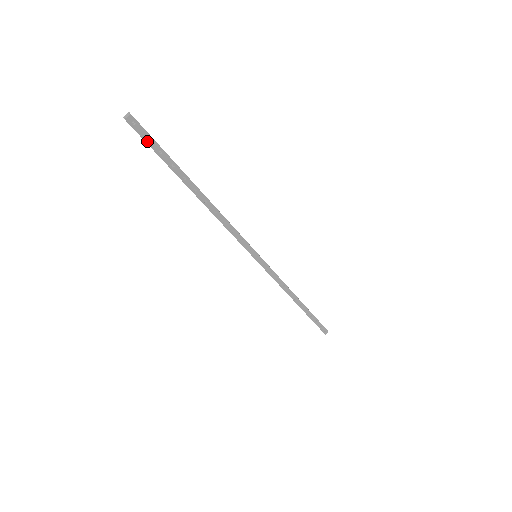
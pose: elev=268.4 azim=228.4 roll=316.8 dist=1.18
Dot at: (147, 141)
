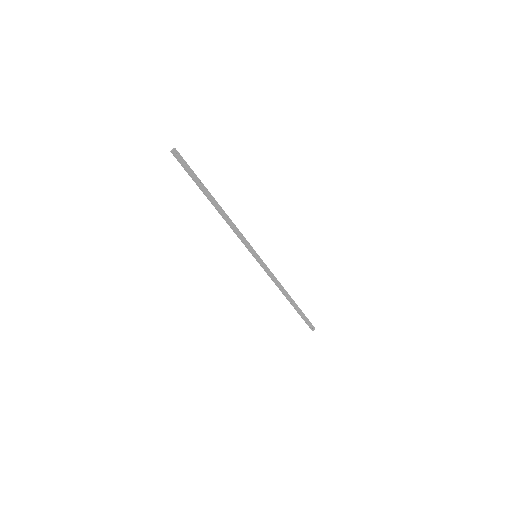
Dot at: (185, 166)
